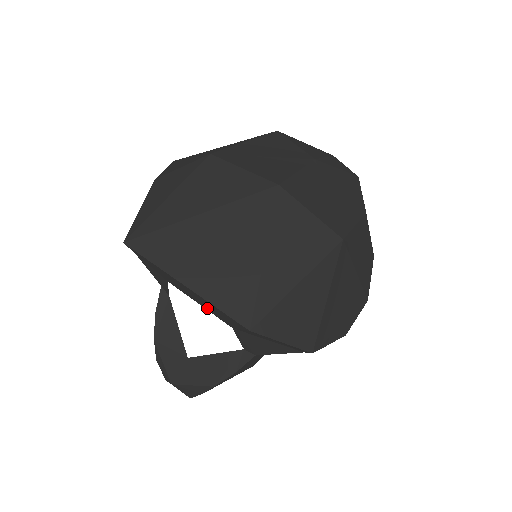
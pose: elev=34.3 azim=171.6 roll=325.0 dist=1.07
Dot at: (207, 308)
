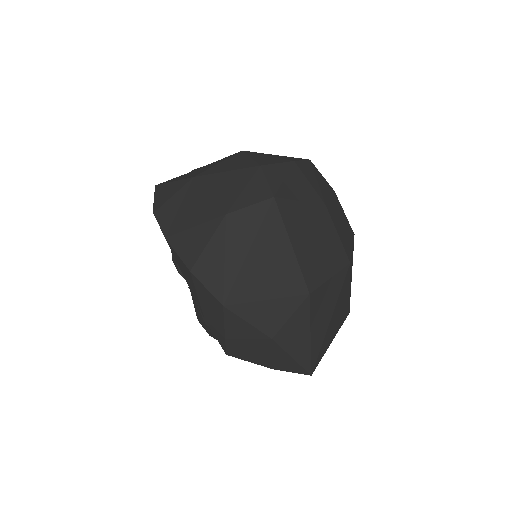
Dot at: occluded
